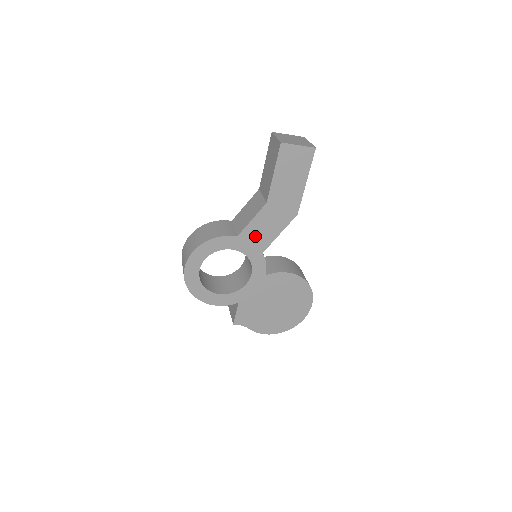
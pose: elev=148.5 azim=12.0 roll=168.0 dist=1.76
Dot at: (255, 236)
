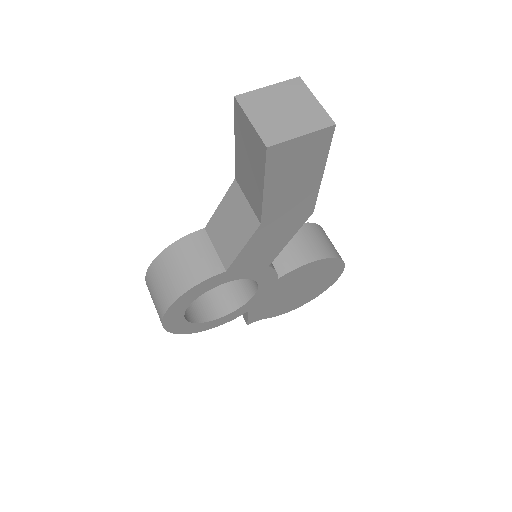
Dot at: (252, 259)
